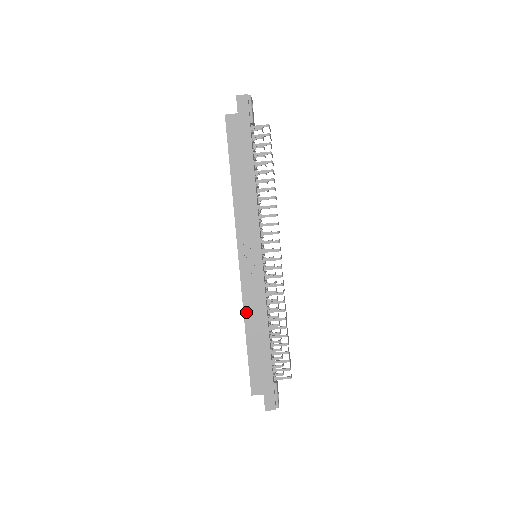
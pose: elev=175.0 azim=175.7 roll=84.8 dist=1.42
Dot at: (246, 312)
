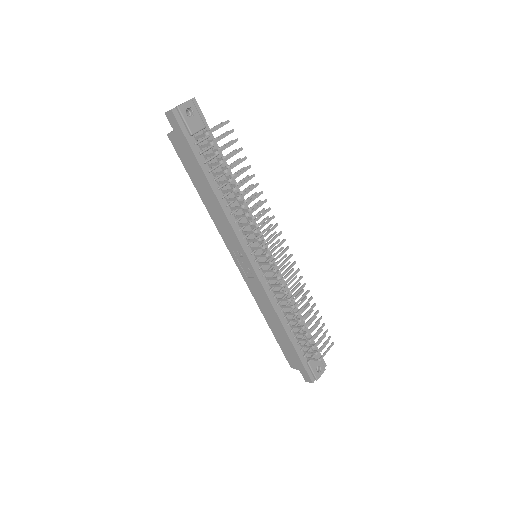
Dot at: (260, 307)
